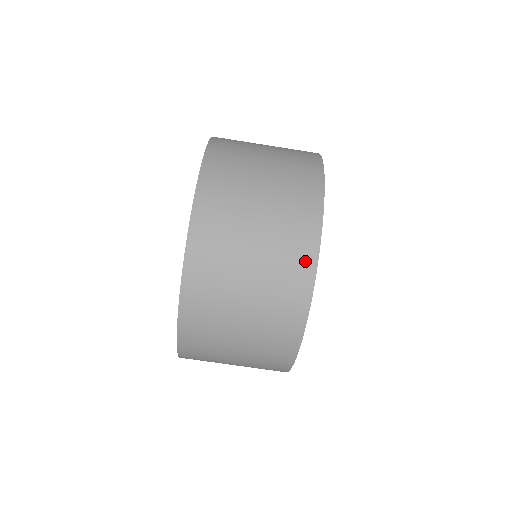
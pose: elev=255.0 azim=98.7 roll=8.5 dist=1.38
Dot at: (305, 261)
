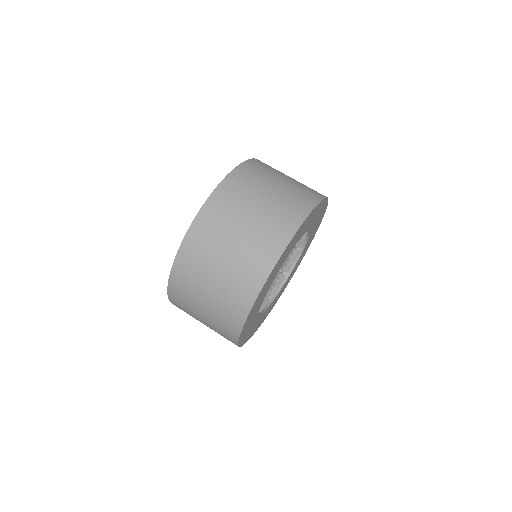
Dot at: (249, 294)
